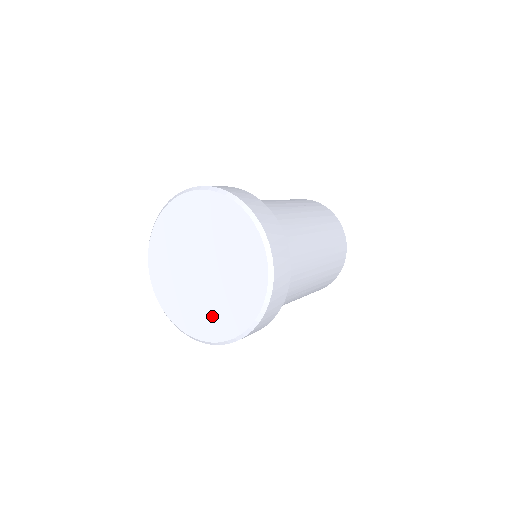
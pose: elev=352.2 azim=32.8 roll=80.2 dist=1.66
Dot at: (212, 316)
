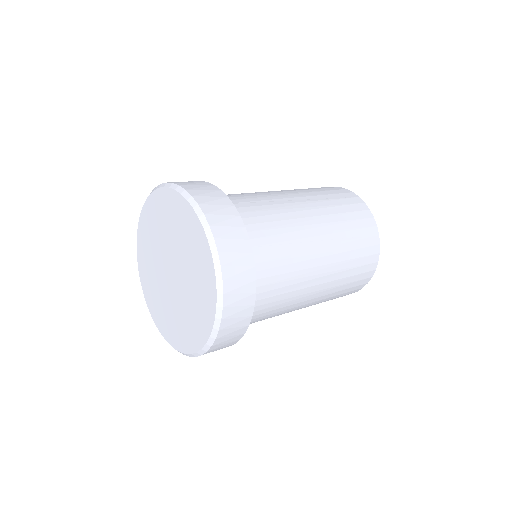
Dot at: (161, 307)
